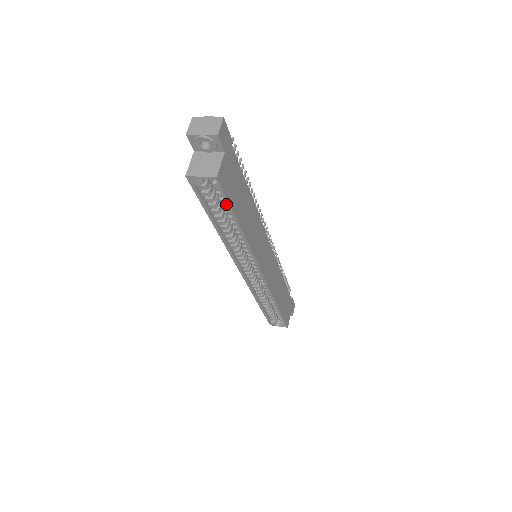
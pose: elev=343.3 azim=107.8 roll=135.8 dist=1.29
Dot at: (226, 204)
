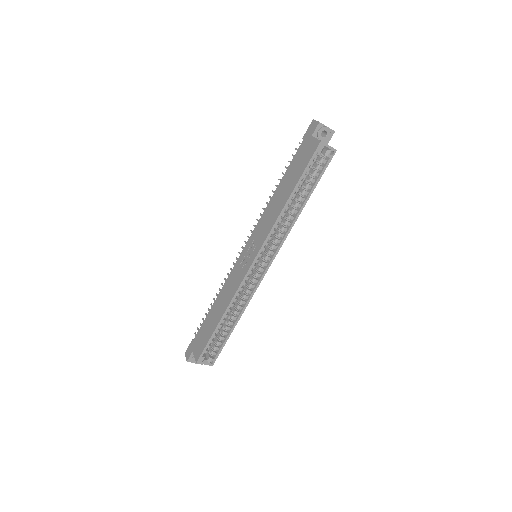
Dot at: (320, 175)
